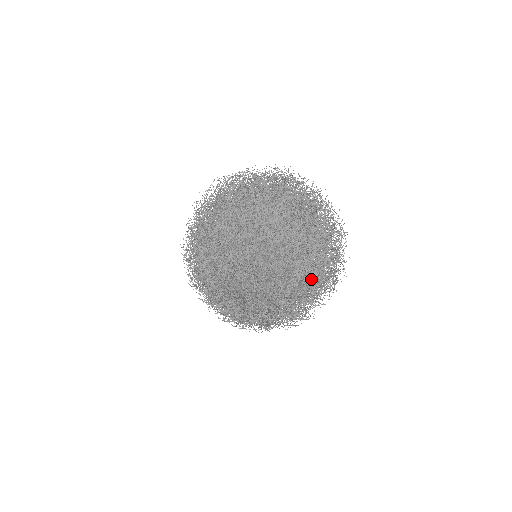
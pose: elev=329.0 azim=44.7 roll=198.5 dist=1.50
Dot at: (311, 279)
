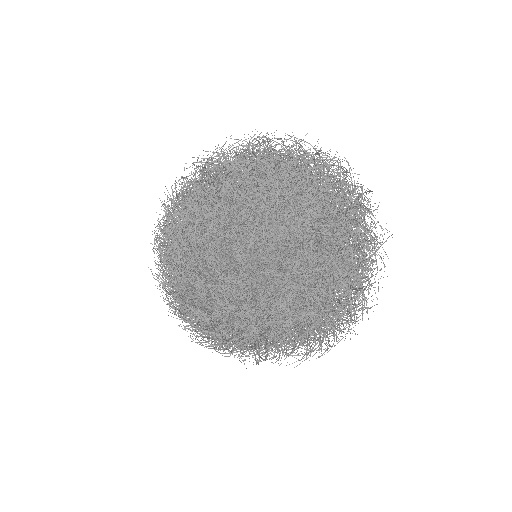
Dot at: (249, 276)
